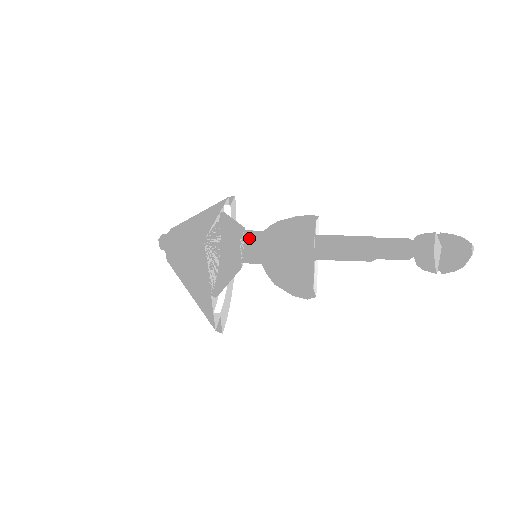
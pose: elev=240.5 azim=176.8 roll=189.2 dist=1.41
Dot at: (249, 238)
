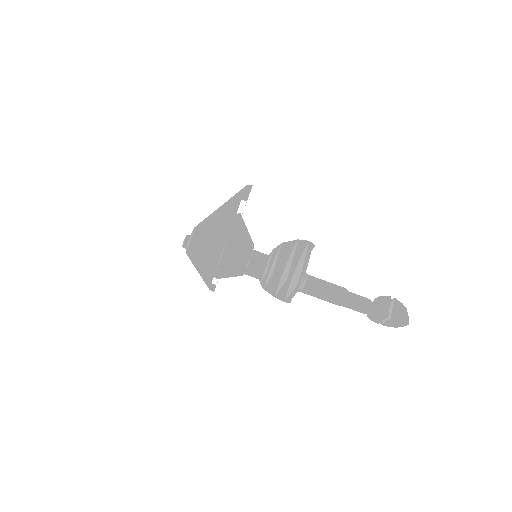
Dot at: (255, 254)
